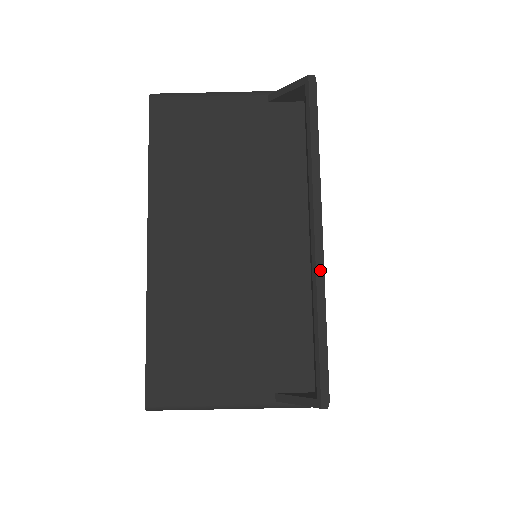
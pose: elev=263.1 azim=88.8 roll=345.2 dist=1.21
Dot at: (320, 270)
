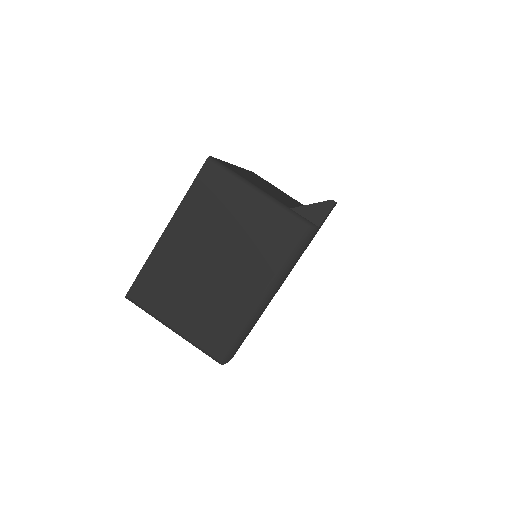
Dot at: occluded
